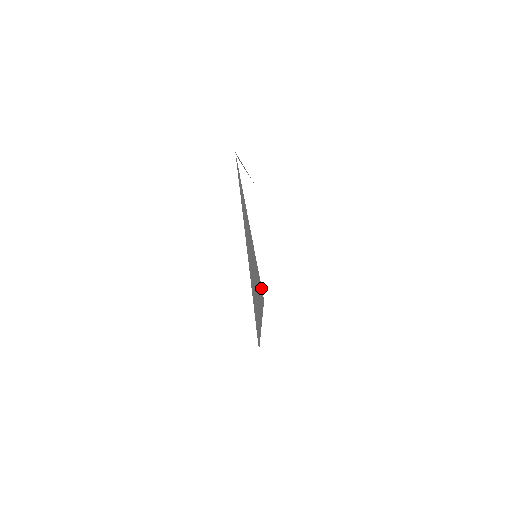
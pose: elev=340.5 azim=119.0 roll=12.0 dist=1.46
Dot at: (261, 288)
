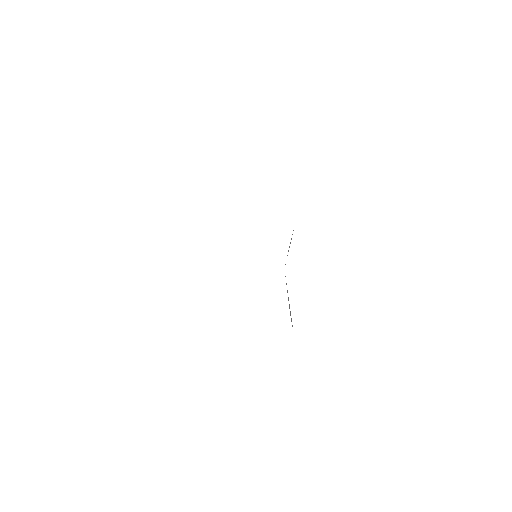
Dot at: occluded
